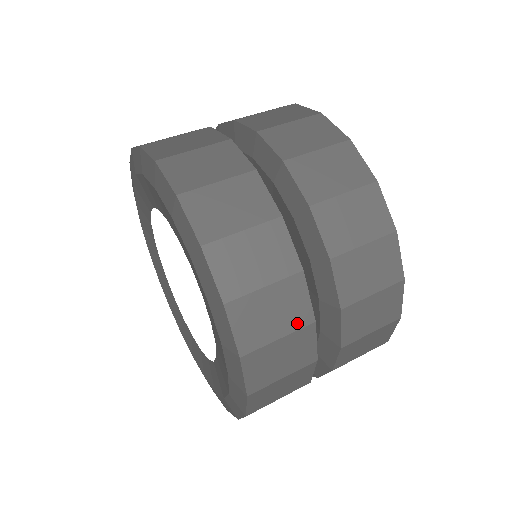
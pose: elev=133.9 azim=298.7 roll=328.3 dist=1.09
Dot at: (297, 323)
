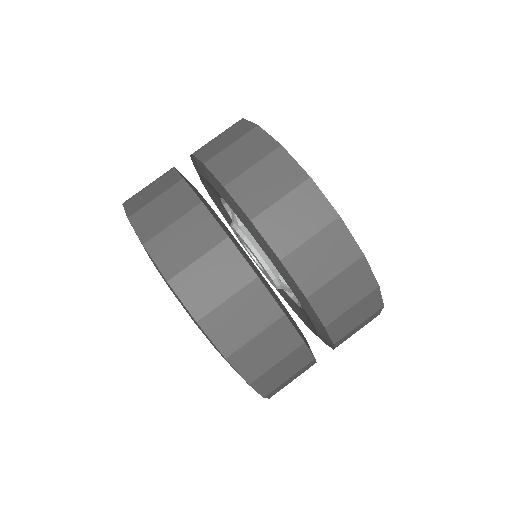
Dot at: (305, 370)
